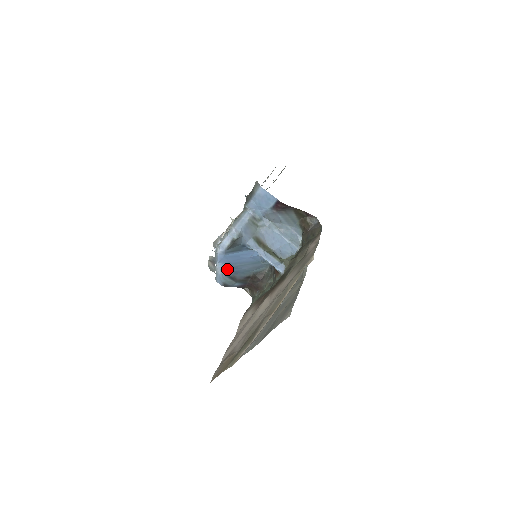
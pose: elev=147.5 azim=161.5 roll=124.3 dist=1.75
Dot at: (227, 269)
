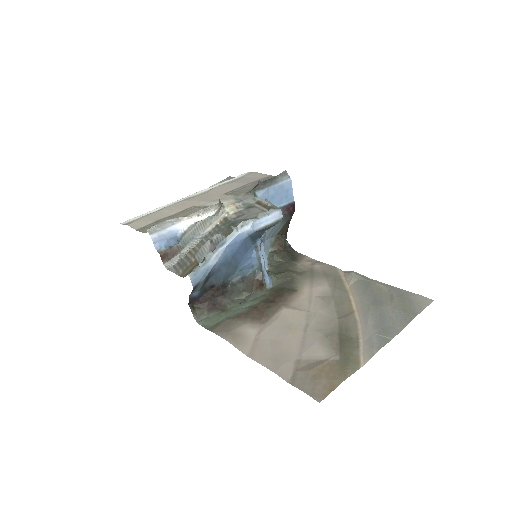
Dot at: (221, 262)
